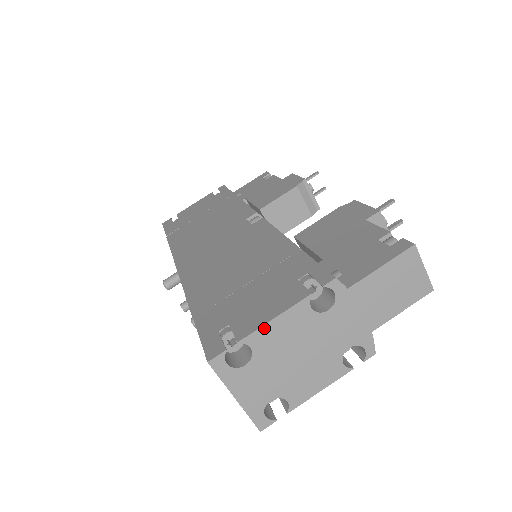
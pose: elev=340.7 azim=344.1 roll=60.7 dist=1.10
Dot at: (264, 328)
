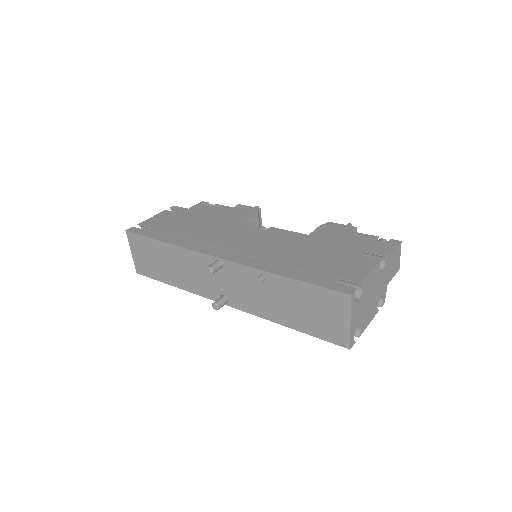
Dot at: (368, 277)
